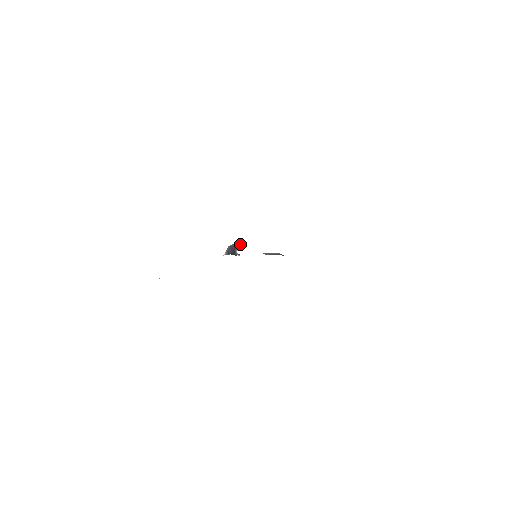
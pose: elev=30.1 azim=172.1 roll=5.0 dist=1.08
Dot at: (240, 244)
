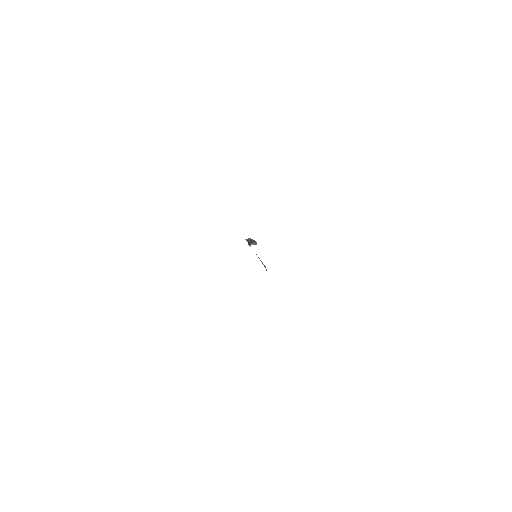
Dot at: occluded
